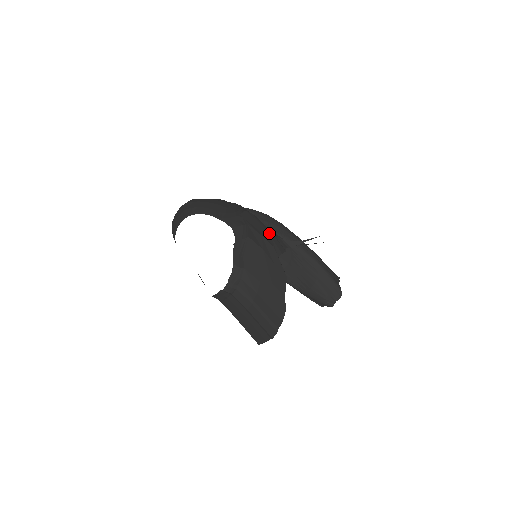
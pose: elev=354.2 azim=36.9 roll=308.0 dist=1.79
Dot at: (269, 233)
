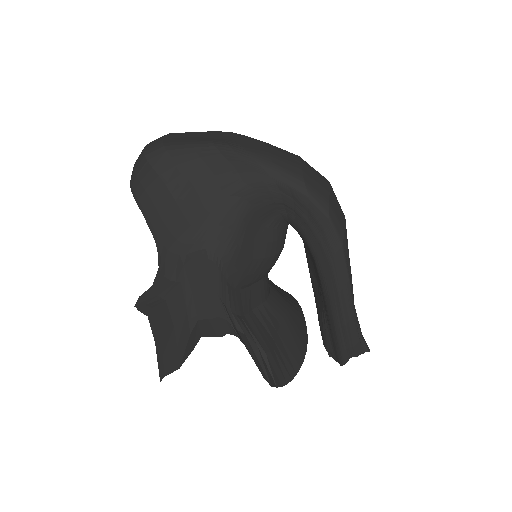
Dot at: (208, 310)
